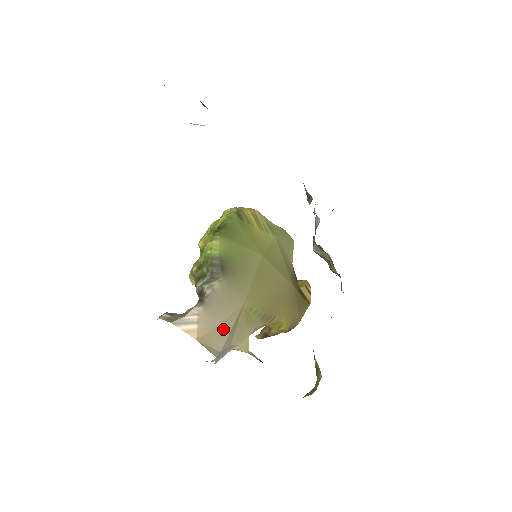
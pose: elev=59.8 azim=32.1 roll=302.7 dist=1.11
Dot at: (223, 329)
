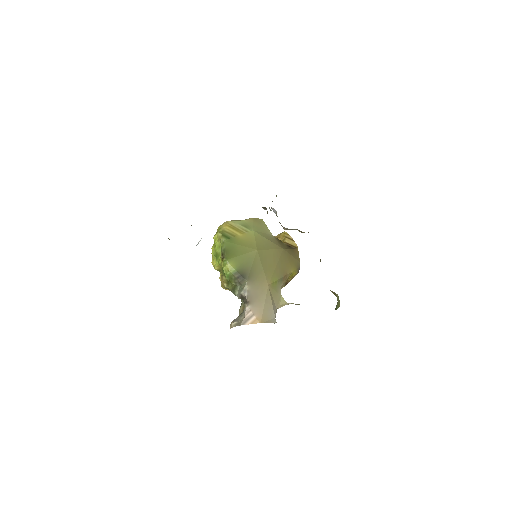
Dot at: (268, 306)
